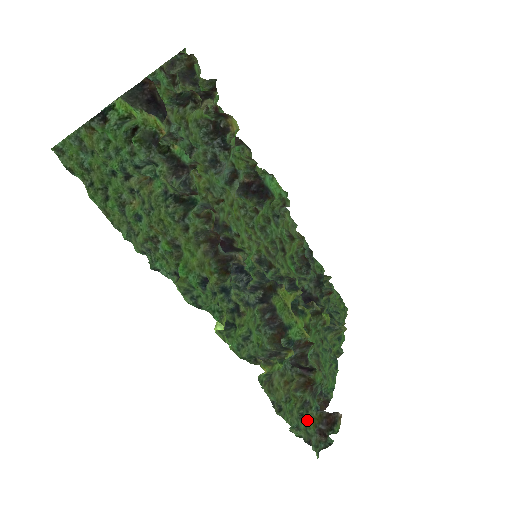
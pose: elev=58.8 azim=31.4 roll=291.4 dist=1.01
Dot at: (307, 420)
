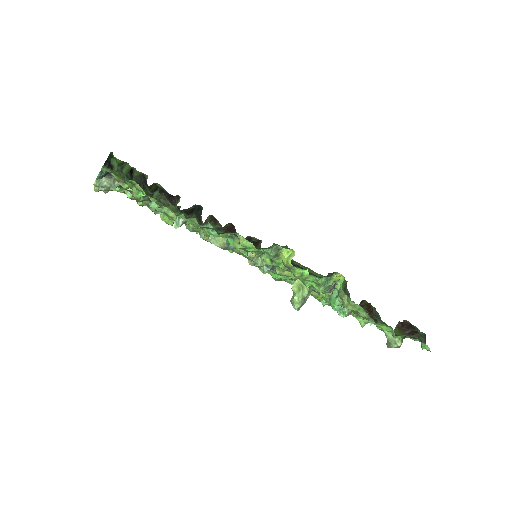
Dot at: occluded
